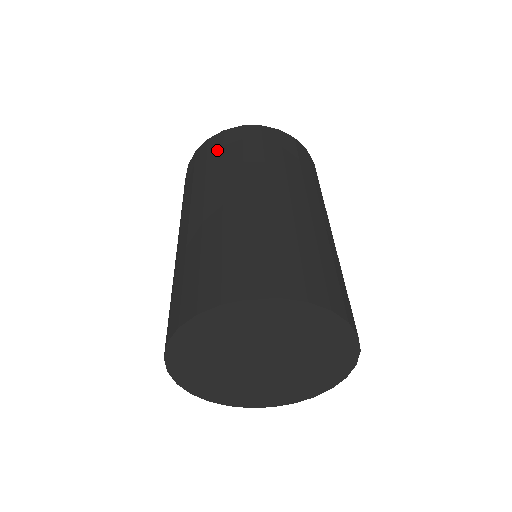
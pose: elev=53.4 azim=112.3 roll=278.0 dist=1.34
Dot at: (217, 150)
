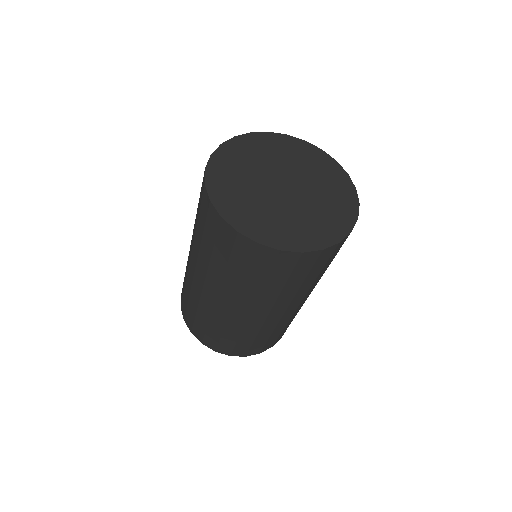
Dot at: (284, 273)
